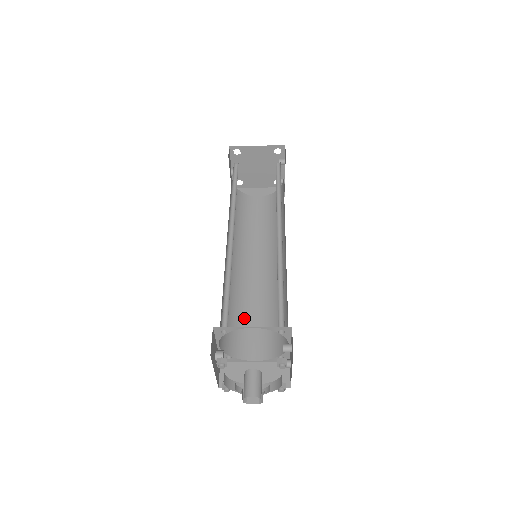
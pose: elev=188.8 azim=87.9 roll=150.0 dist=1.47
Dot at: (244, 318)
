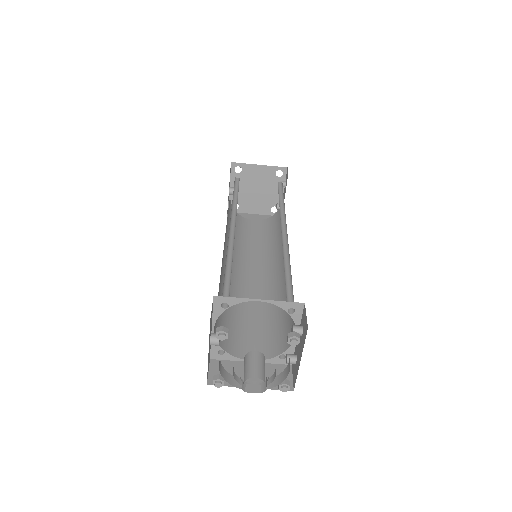
Dot at: (239, 318)
